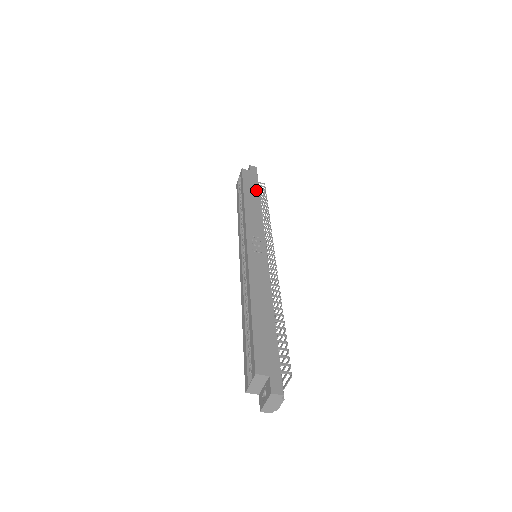
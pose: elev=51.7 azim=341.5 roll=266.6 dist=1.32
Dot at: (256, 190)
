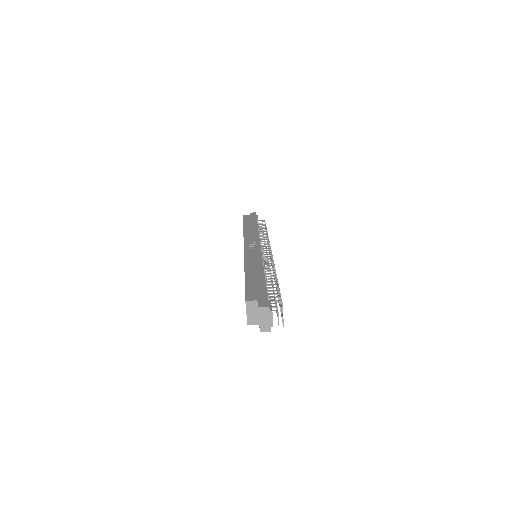
Dot at: (254, 222)
